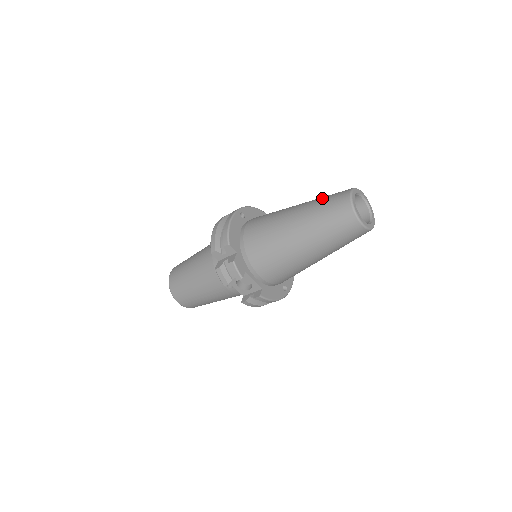
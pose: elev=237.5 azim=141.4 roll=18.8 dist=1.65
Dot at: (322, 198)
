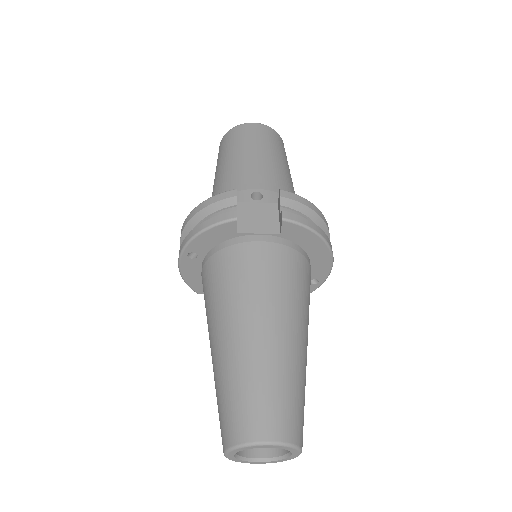
Dot at: (217, 395)
